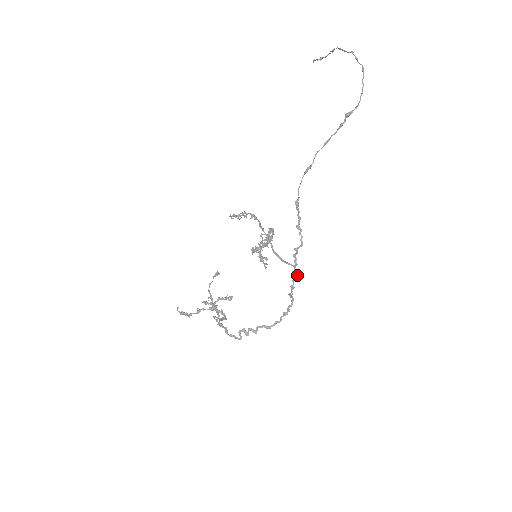
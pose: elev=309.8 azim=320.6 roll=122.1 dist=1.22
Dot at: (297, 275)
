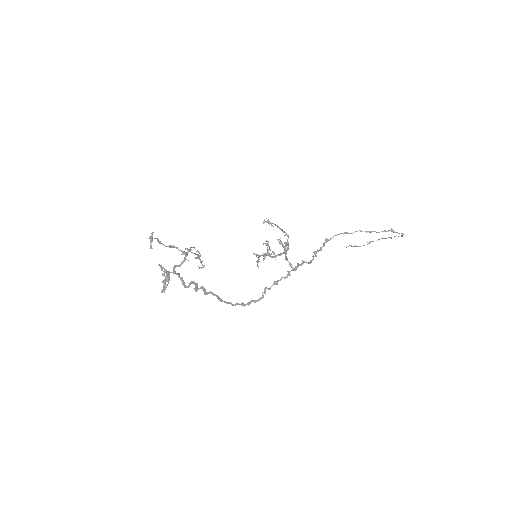
Dot at: (290, 275)
